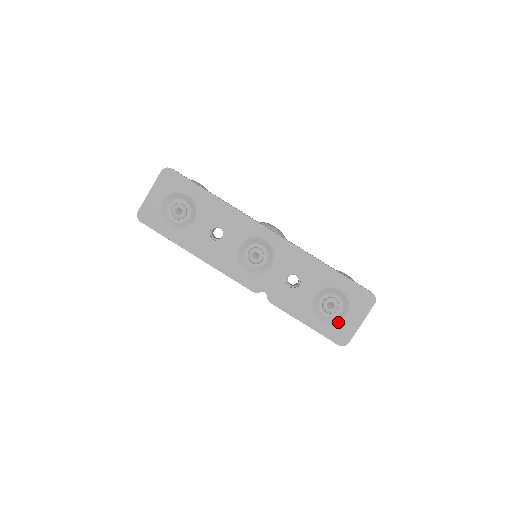
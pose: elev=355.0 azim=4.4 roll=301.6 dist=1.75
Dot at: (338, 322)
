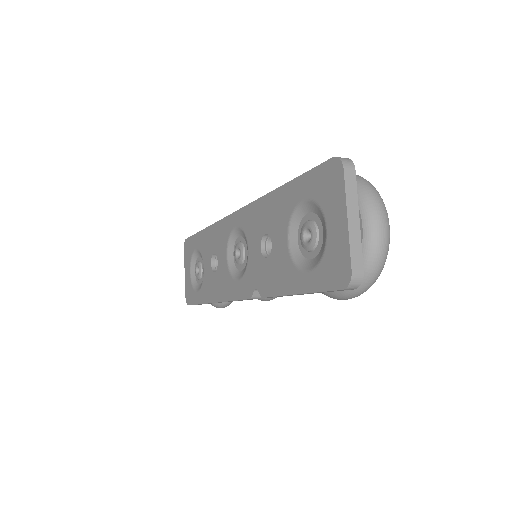
Dot at: (323, 251)
